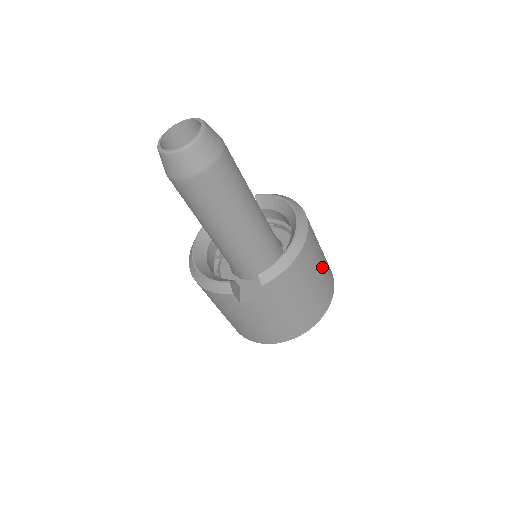
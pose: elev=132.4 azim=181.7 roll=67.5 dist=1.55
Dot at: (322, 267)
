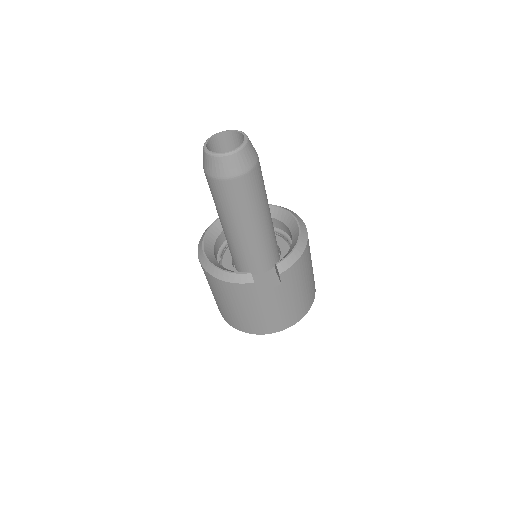
Dot at: occluded
